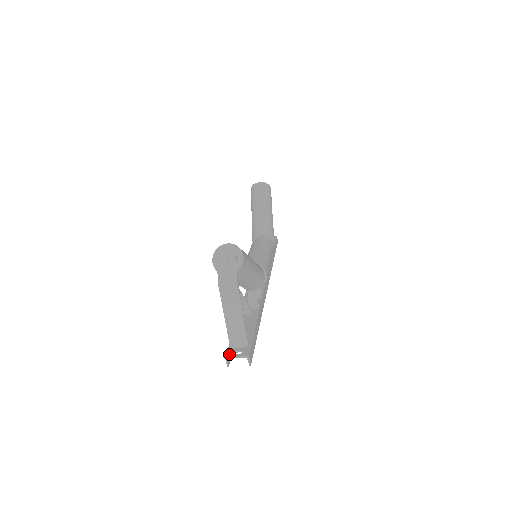
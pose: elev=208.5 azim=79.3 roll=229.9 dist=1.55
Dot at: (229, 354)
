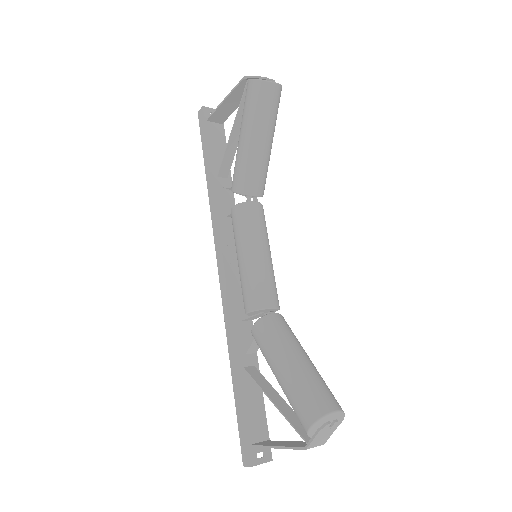
Dot at: (253, 461)
